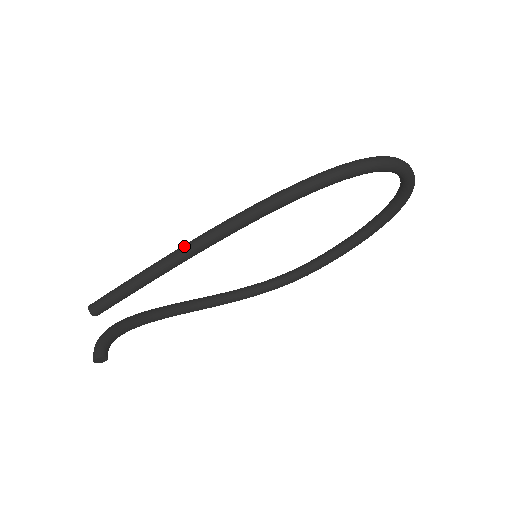
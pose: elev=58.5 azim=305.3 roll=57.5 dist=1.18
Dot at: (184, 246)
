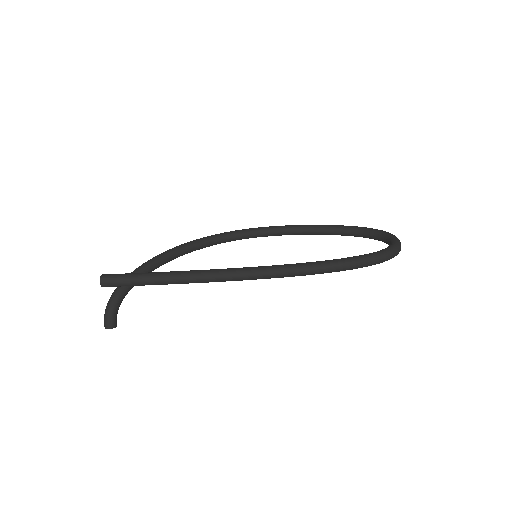
Dot at: (218, 276)
